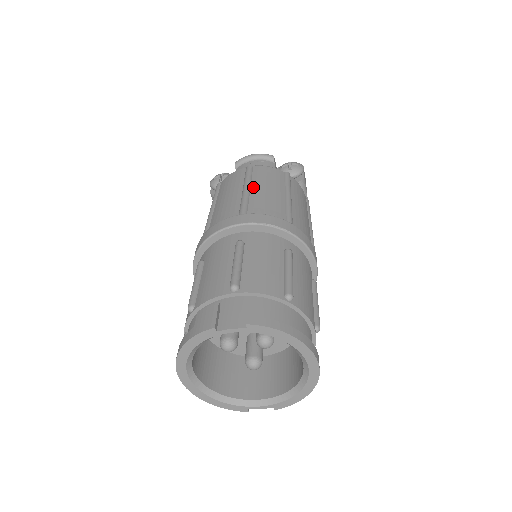
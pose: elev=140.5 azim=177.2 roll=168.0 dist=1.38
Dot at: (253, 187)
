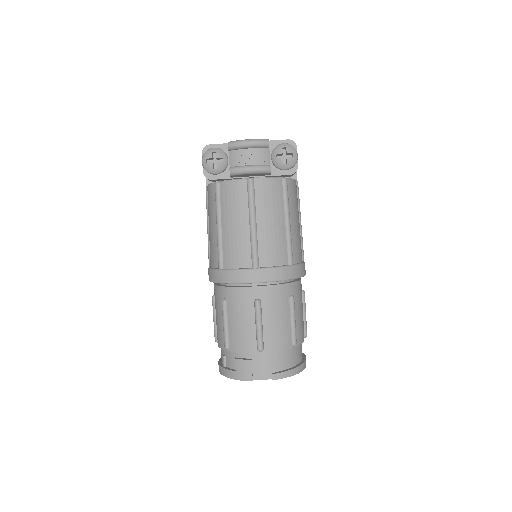
Dot at: (259, 221)
